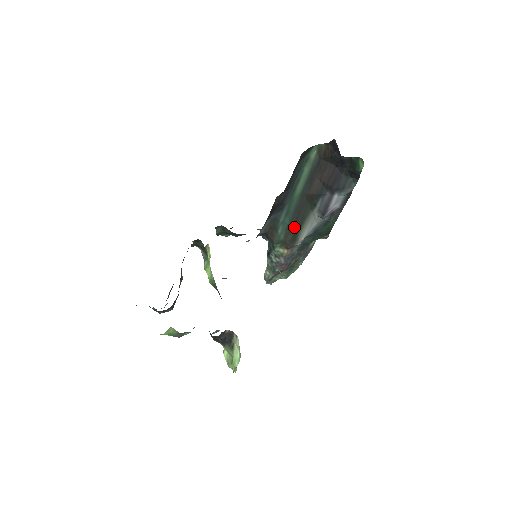
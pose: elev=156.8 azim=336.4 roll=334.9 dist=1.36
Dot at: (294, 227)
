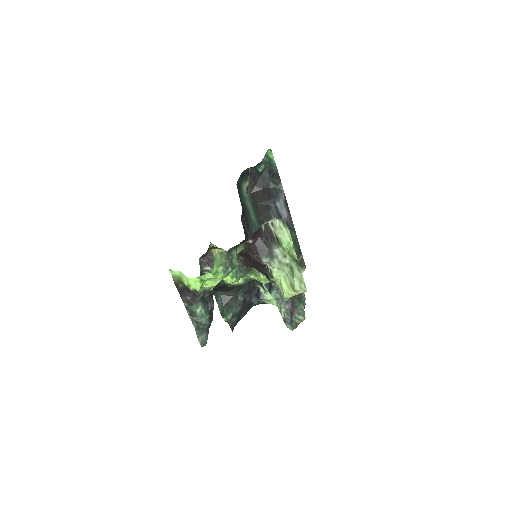
Dot at: occluded
